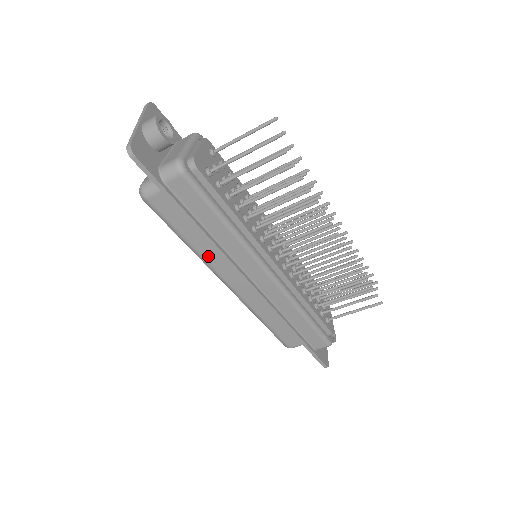
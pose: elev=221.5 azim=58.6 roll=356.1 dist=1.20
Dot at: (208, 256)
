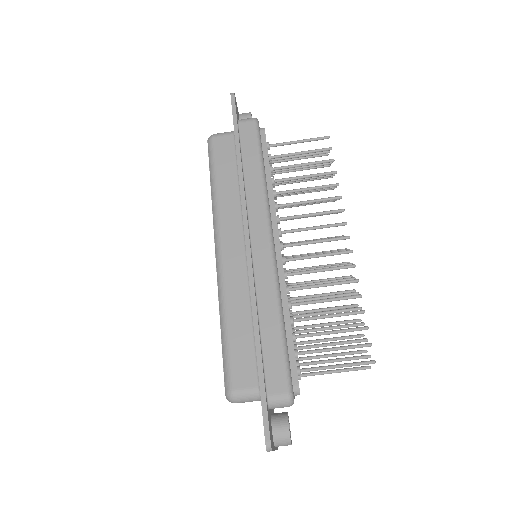
Dot at: (223, 205)
